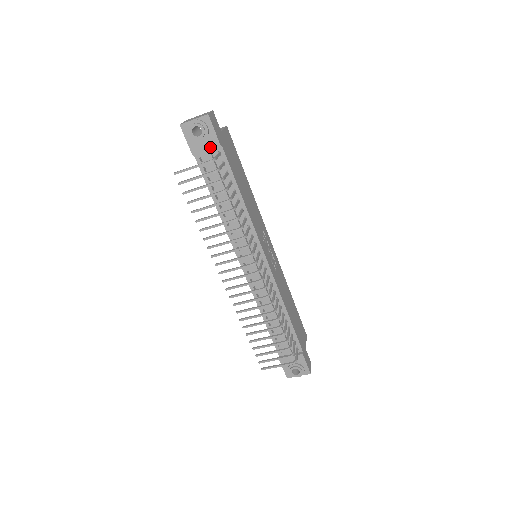
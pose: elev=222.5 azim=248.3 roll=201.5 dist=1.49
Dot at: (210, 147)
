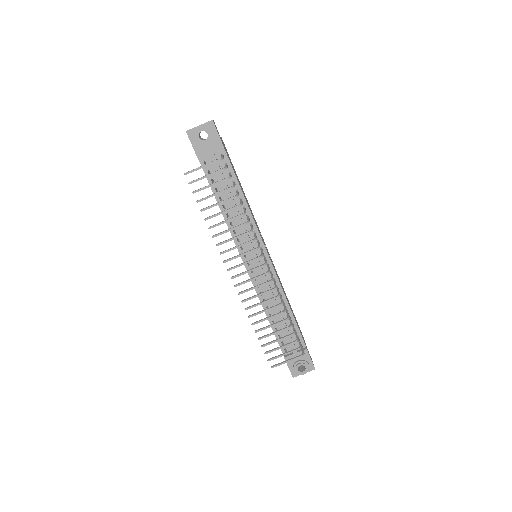
Dot at: (214, 150)
